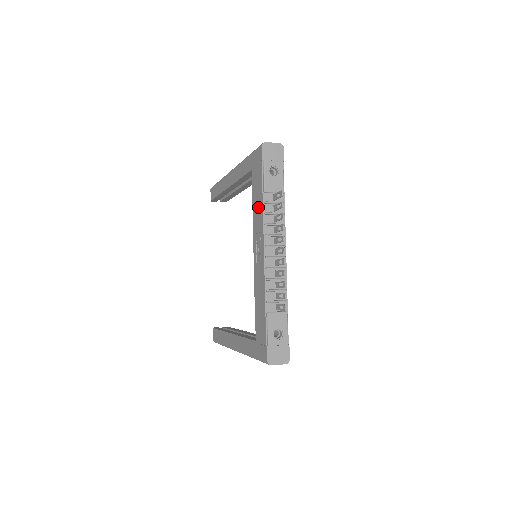
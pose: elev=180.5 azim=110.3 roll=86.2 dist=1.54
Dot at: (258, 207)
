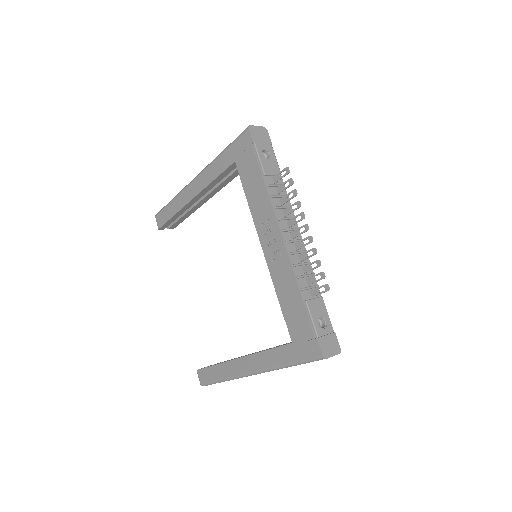
Dot at: (258, 194)
